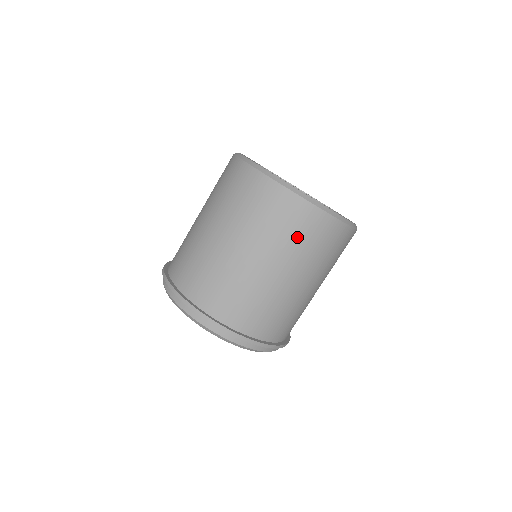
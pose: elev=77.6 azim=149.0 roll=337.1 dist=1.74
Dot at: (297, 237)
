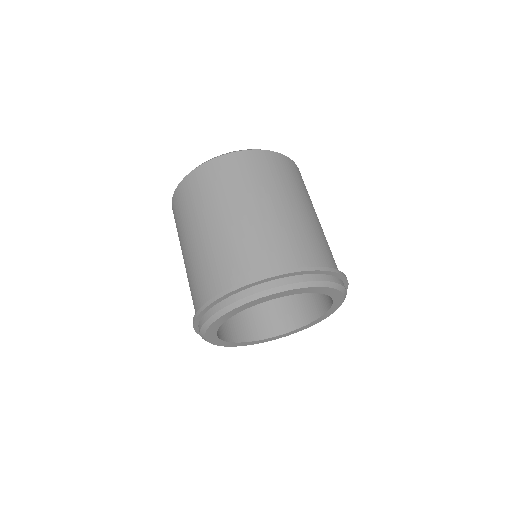
Dot at: (241, 178)
